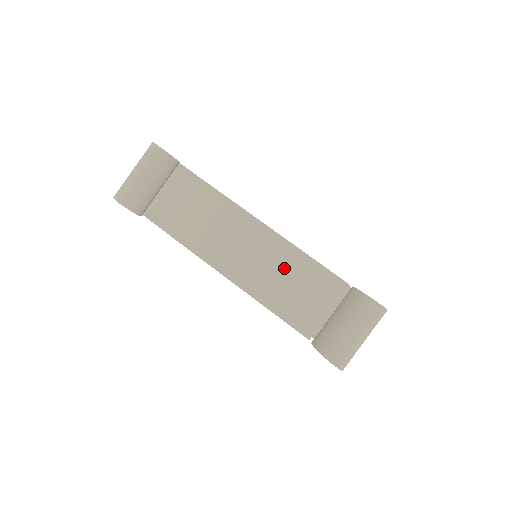
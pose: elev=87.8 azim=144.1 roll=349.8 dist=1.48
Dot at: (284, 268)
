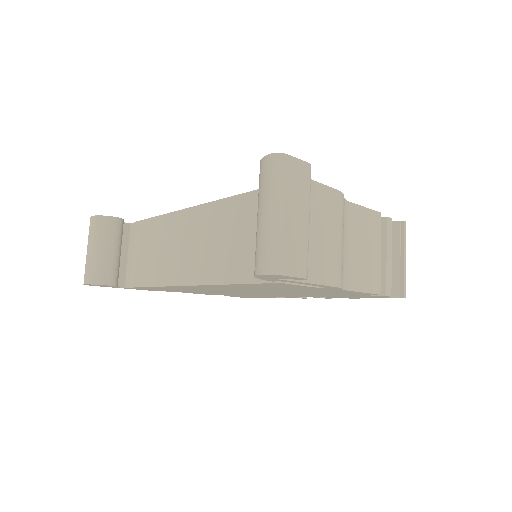
Dot at: (225, 229)
